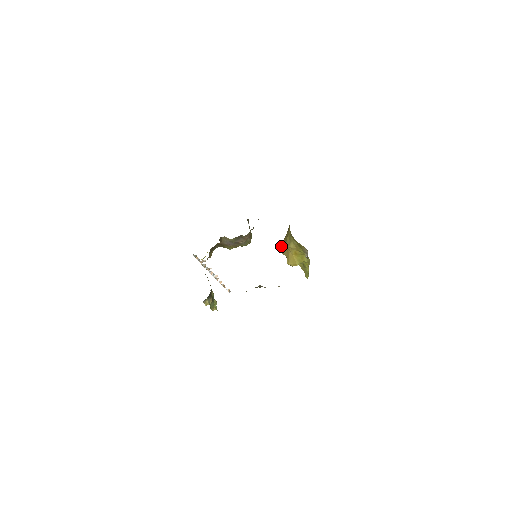
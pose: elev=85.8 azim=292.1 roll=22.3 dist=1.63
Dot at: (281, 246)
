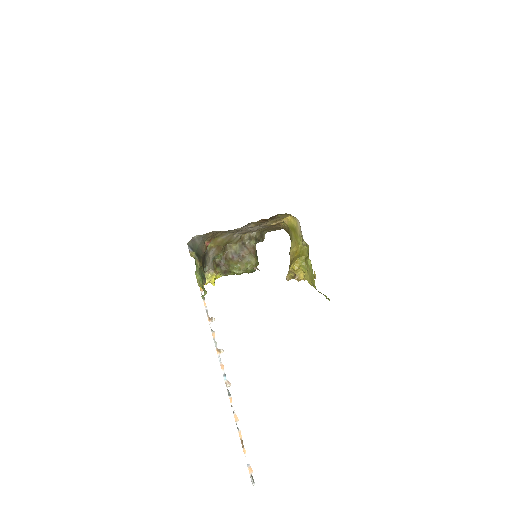
Dot at: occluded
